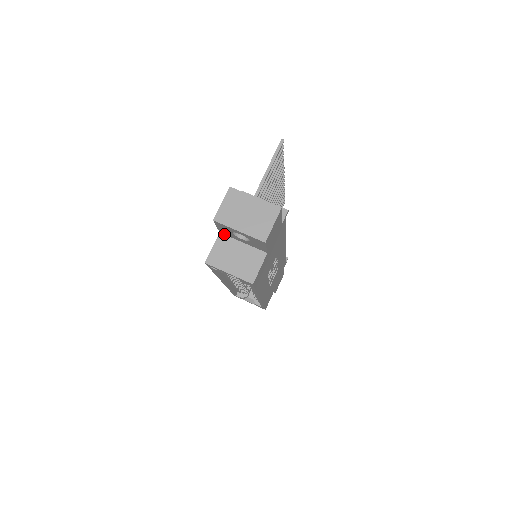
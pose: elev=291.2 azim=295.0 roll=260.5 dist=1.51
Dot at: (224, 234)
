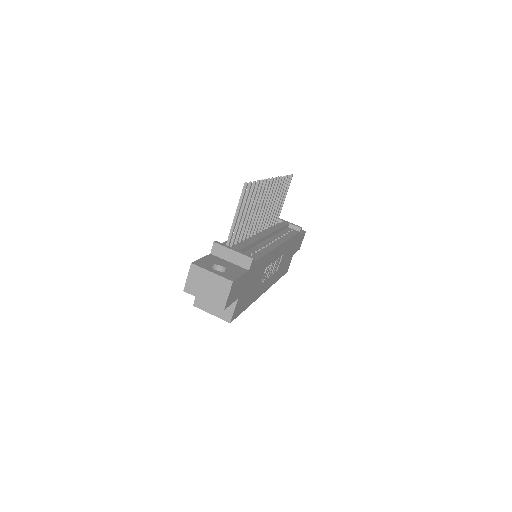
Dot at: occluded
